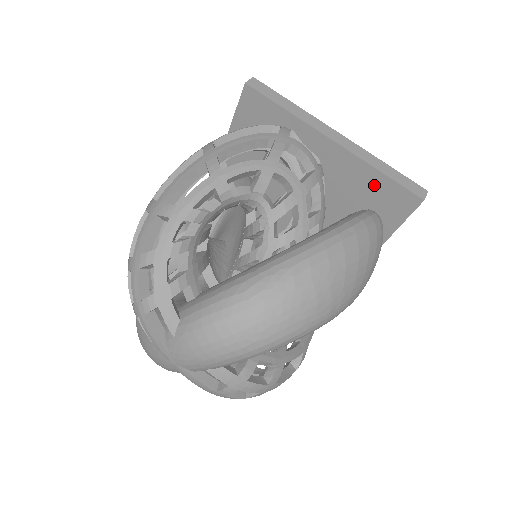
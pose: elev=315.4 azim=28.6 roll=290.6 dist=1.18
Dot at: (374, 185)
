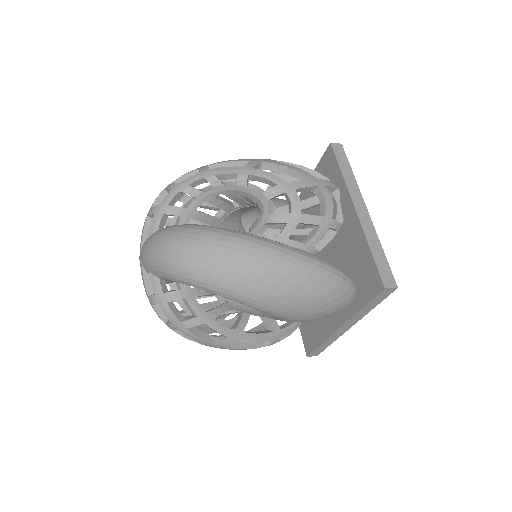
Dot at: (363, 258)
